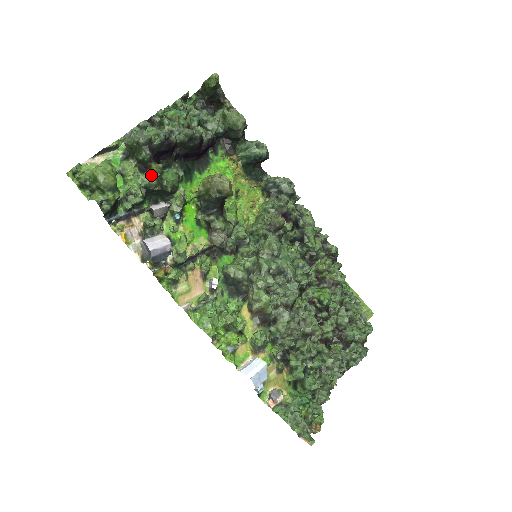
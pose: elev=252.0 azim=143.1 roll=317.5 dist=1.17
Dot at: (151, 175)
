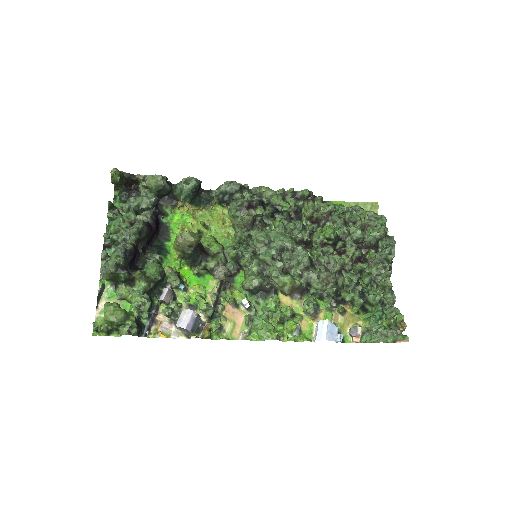
Dot at: (140, 282)
